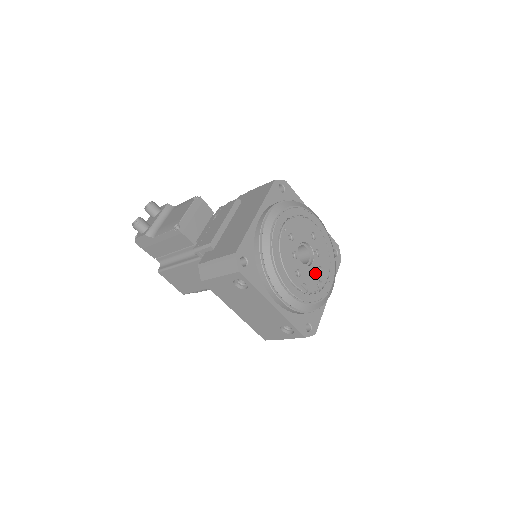
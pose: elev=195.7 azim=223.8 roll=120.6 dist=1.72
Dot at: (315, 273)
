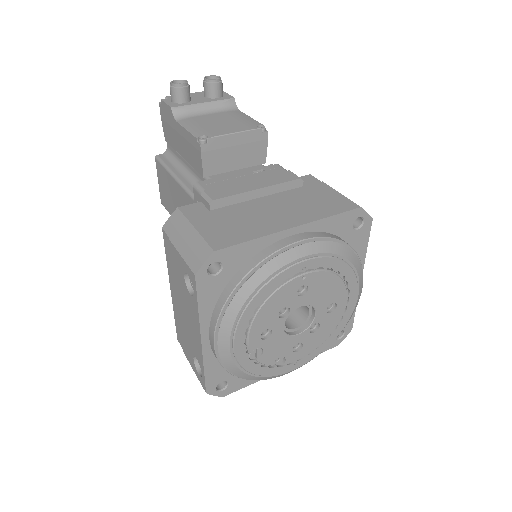
Dot at: (288, 346)
